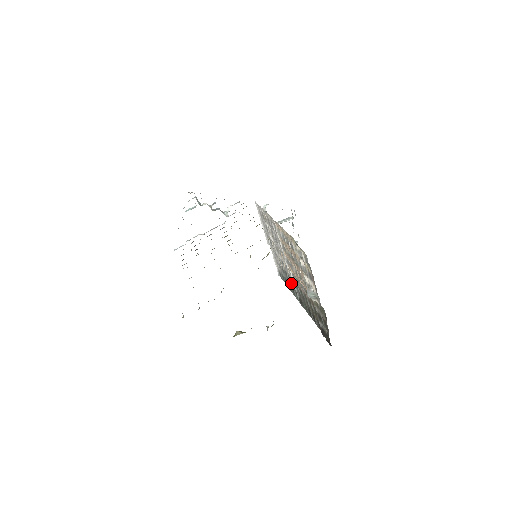
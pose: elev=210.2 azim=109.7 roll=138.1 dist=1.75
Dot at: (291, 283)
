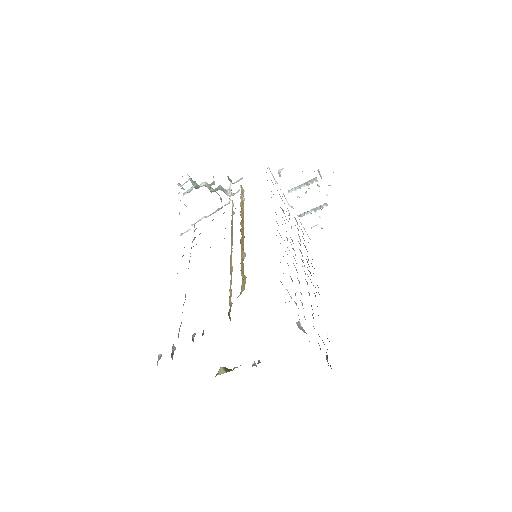
Dot at: occluded
